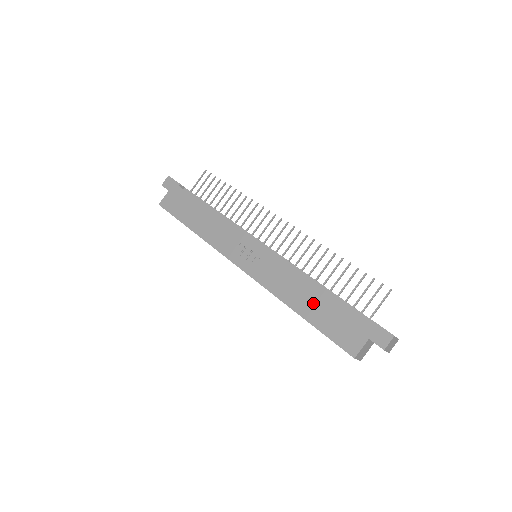
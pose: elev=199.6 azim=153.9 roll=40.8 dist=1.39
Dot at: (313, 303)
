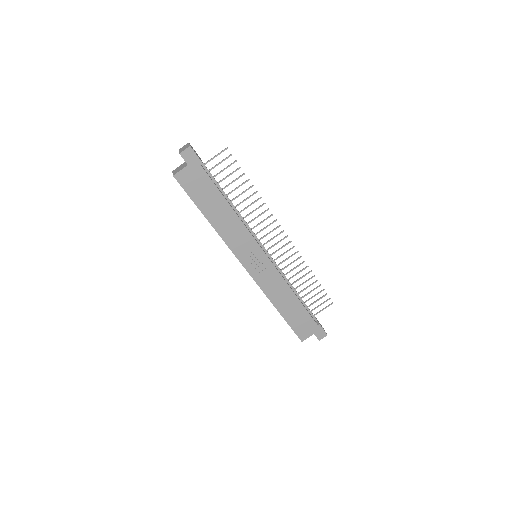
Dot at: (290, 307)
